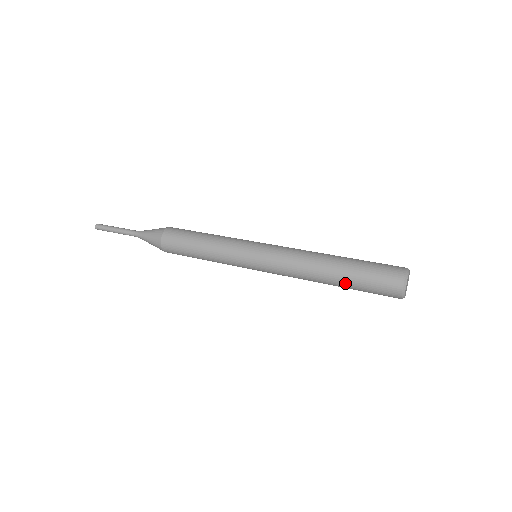
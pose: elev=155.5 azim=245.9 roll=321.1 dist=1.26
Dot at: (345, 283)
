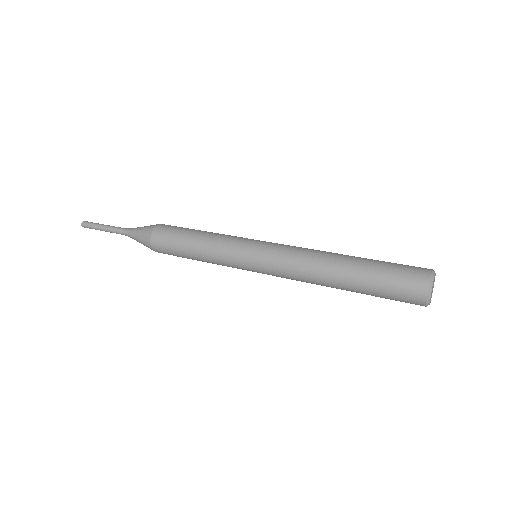
Dot at: occluded
